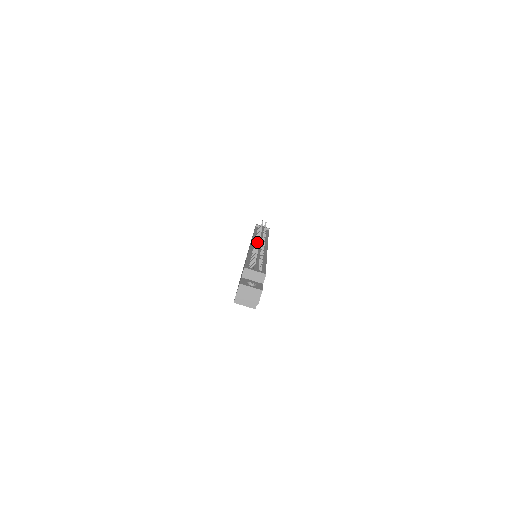
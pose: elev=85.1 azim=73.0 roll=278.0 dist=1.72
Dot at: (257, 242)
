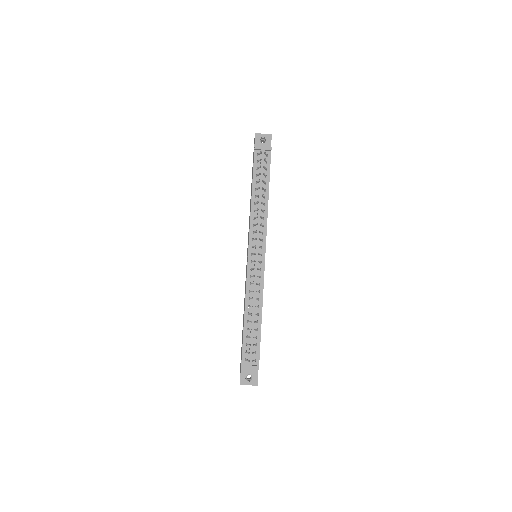
Dot at: (253, 269)
